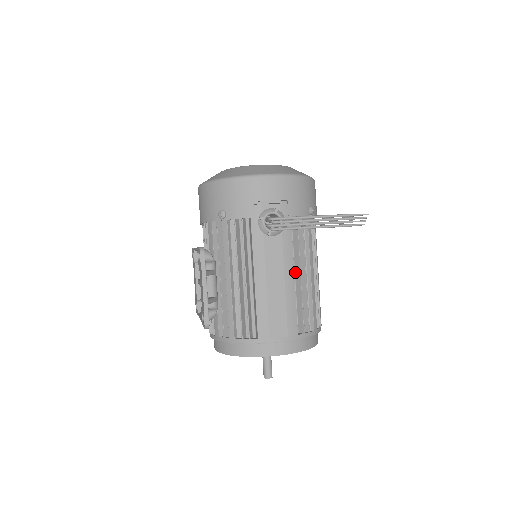
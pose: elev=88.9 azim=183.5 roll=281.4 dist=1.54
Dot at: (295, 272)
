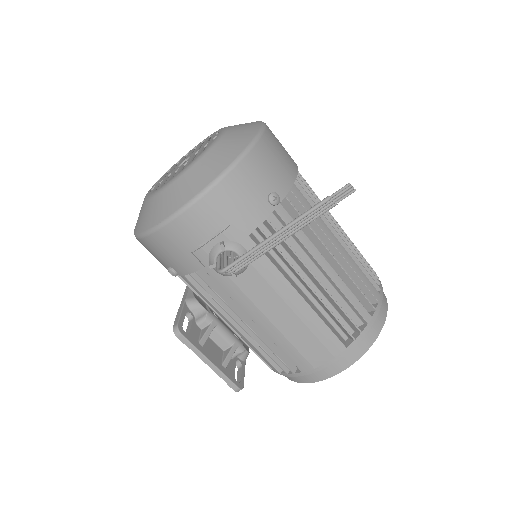
Dot at: (301, 283)
